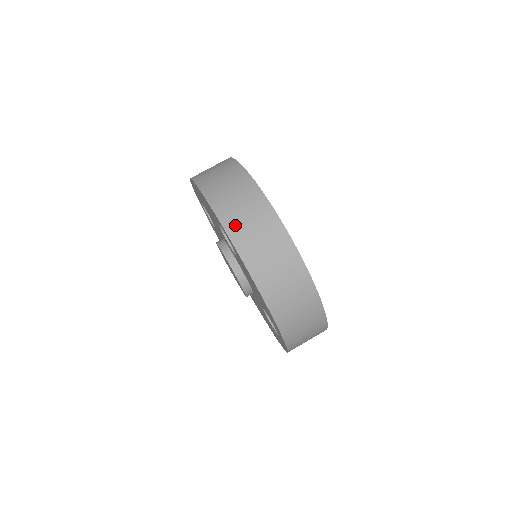
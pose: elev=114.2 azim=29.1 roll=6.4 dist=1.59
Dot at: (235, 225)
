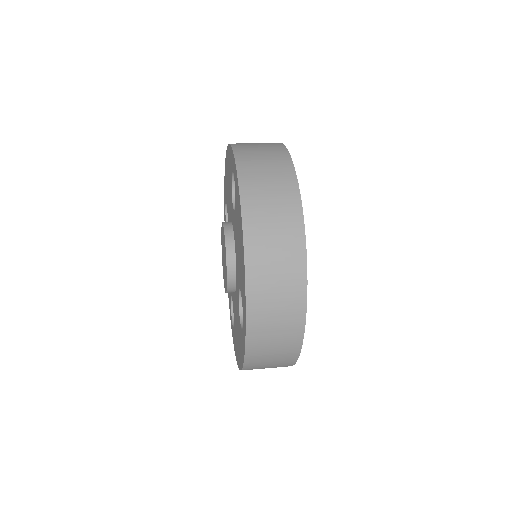
Dot at: (247, 157)
